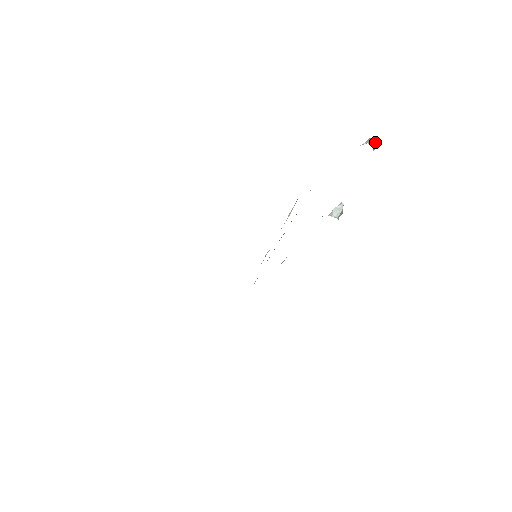
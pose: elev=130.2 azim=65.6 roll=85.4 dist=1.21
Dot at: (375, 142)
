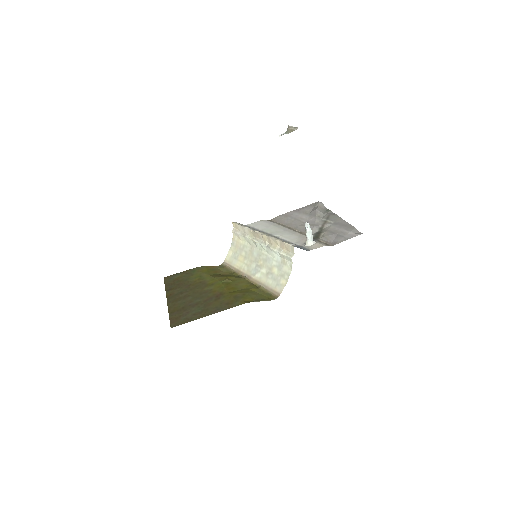
Dot at: occluded
